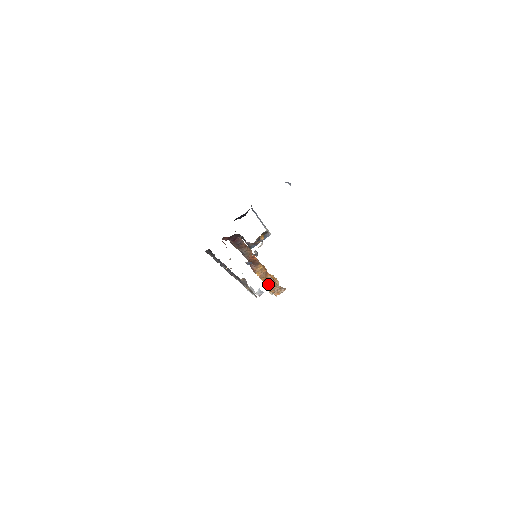
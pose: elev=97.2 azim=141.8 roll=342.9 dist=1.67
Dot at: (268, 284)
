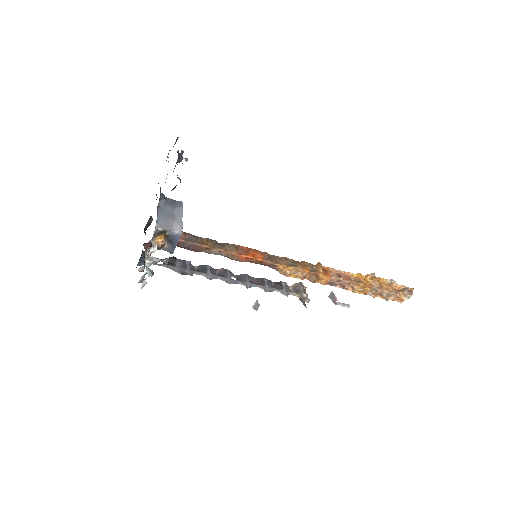
Dot at: (351, 288)
